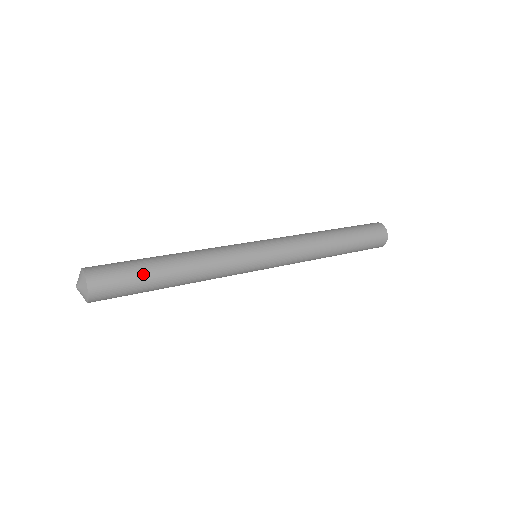
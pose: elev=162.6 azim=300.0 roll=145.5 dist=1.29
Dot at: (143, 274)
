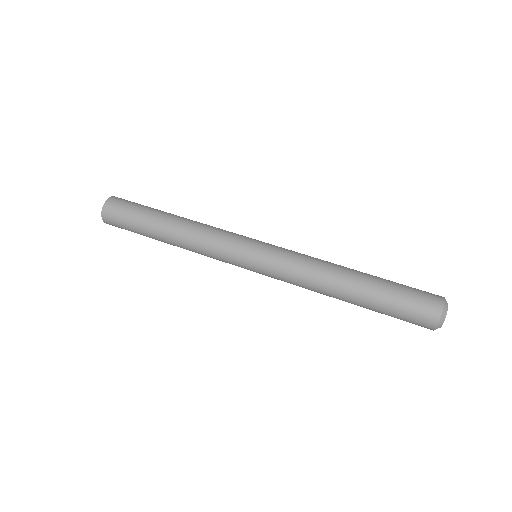
Dot at: (144, 213)
